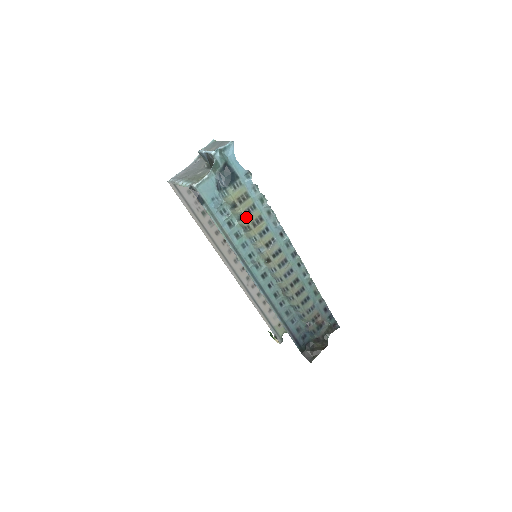
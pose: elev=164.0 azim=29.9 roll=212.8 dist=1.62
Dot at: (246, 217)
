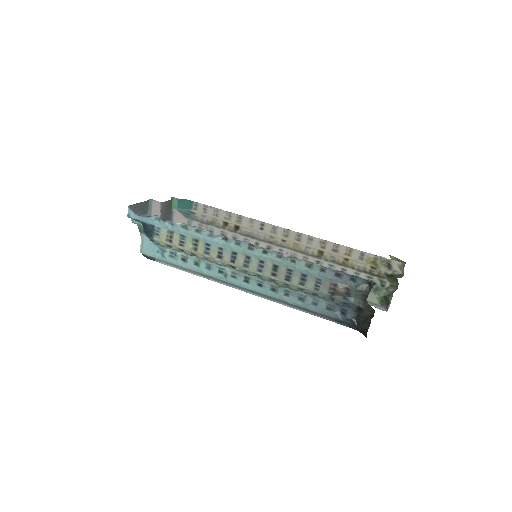
Dot at: (183, 249)
